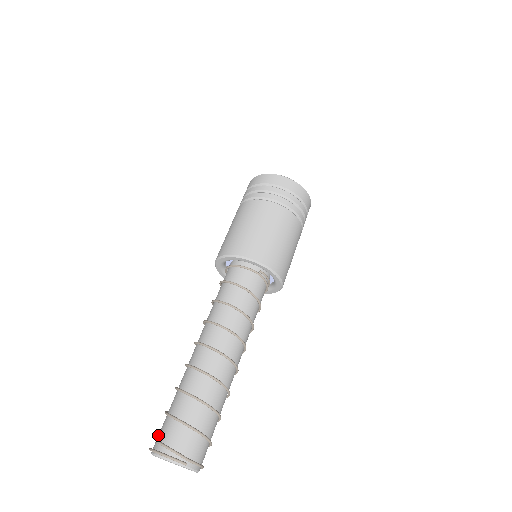
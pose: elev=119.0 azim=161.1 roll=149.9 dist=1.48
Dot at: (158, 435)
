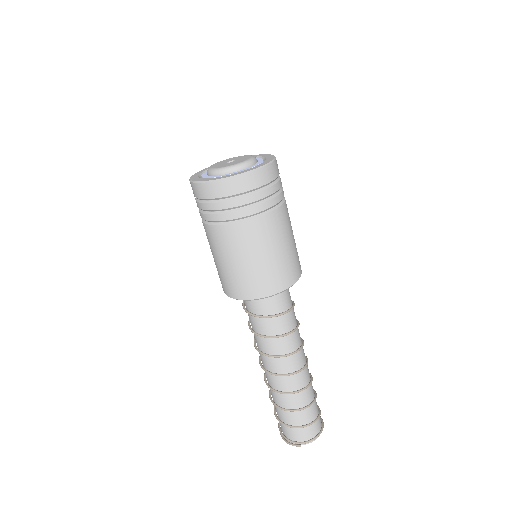
Dot at: occluded
